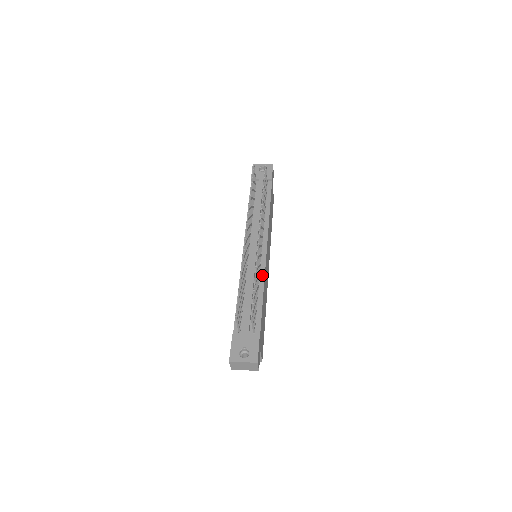
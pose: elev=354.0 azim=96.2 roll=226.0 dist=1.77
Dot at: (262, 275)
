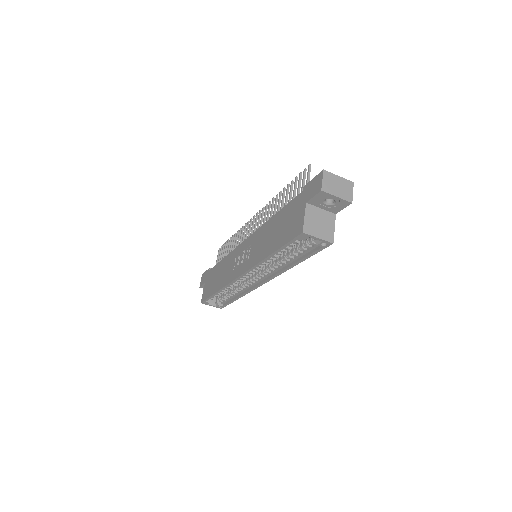
Dot at: occluded
